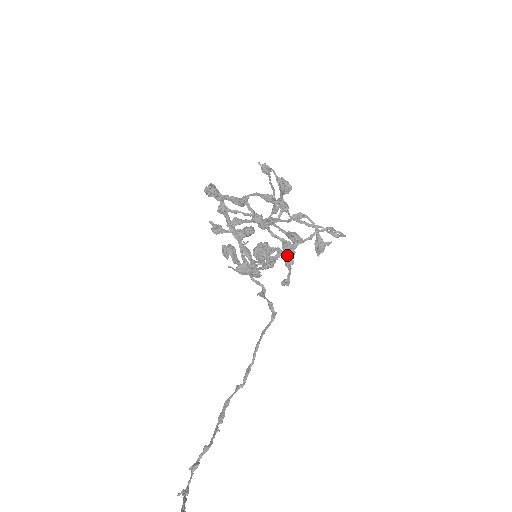
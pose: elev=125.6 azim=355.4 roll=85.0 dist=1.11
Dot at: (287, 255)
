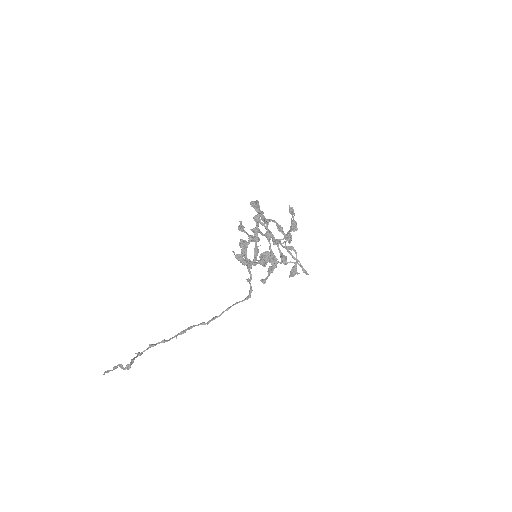
Dot at: (272, 266)
